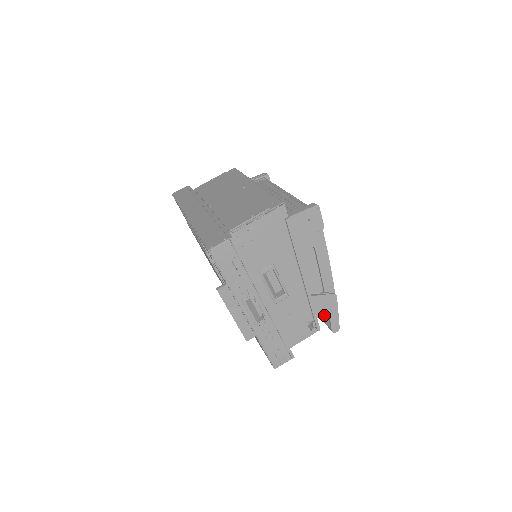
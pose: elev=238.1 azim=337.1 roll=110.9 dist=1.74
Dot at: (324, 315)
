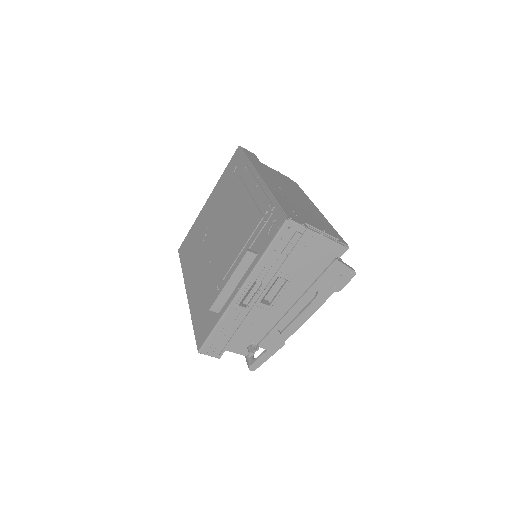
Dot at: occluded
